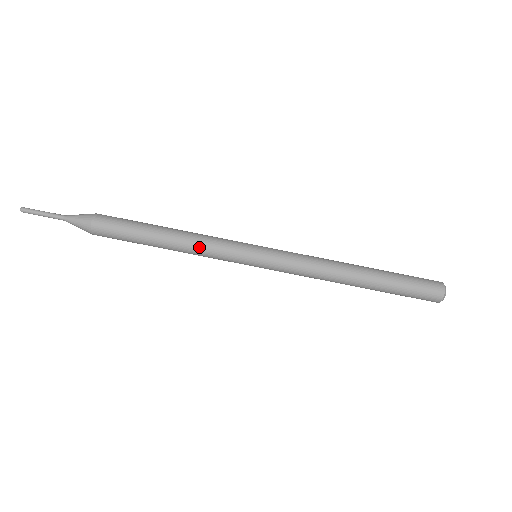
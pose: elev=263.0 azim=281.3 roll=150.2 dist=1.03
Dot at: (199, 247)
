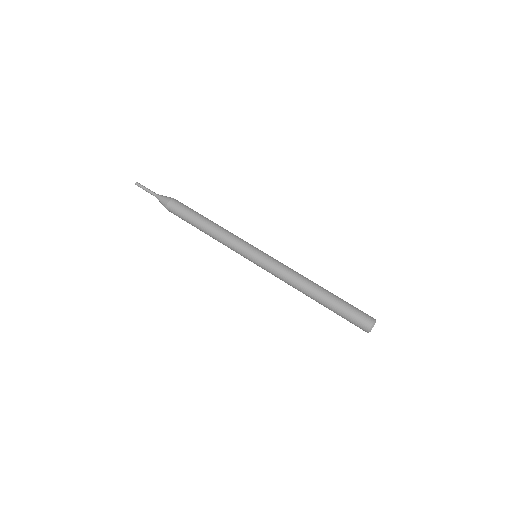
Dot at: (226, 232)
